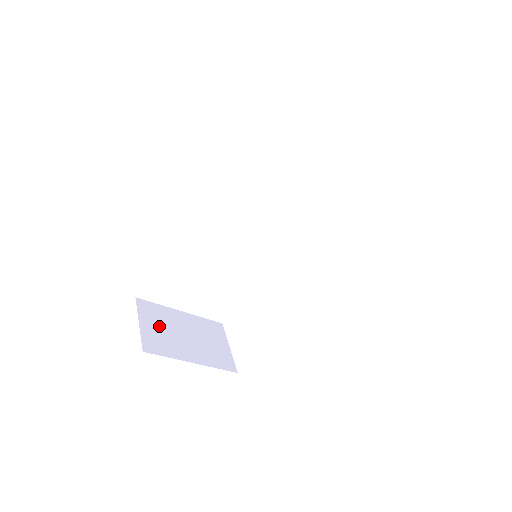
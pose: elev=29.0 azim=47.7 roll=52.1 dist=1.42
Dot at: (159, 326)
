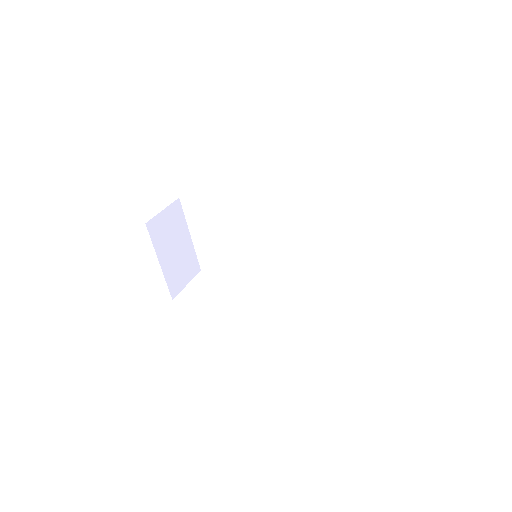
Dot at: (170, 225)
